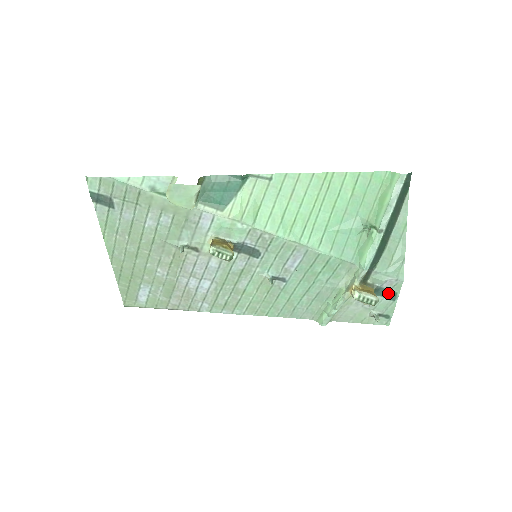
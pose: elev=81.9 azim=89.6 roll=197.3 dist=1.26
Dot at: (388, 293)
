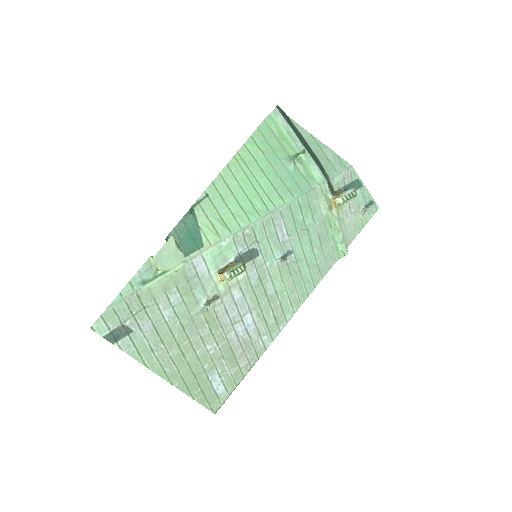
Dot at: (354, 185)
